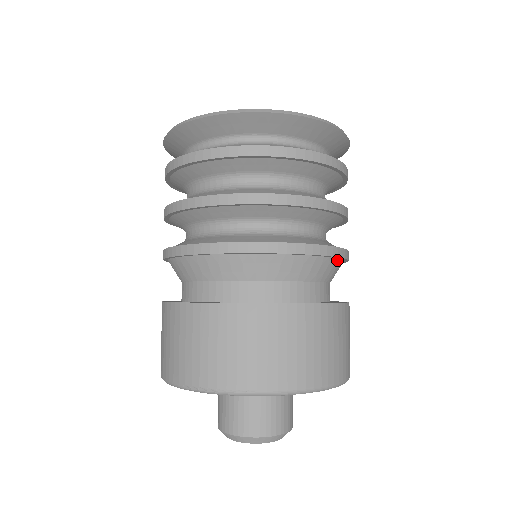
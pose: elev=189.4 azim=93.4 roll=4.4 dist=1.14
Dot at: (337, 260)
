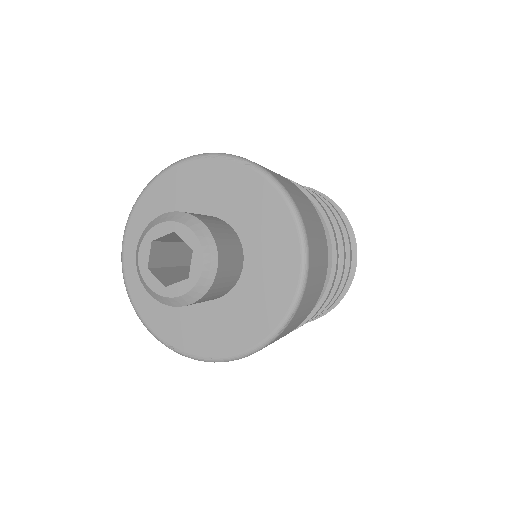
Dot at: occluded
